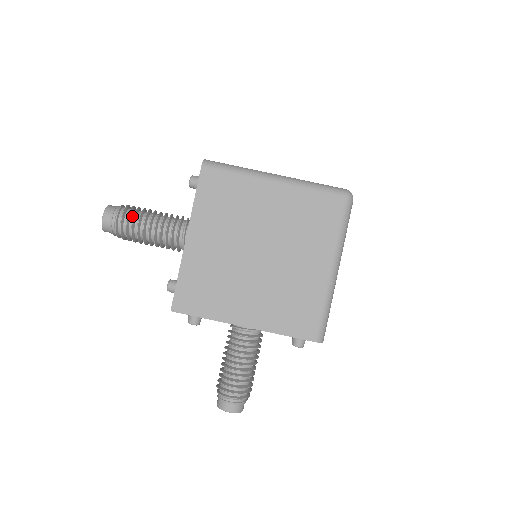
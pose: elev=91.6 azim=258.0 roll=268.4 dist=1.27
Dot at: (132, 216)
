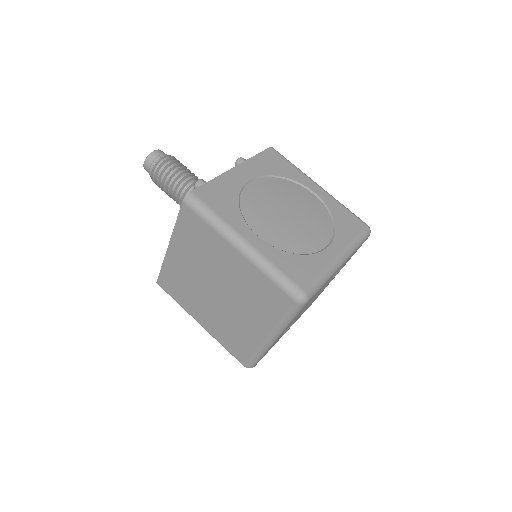
Dot at: (163, 175)
